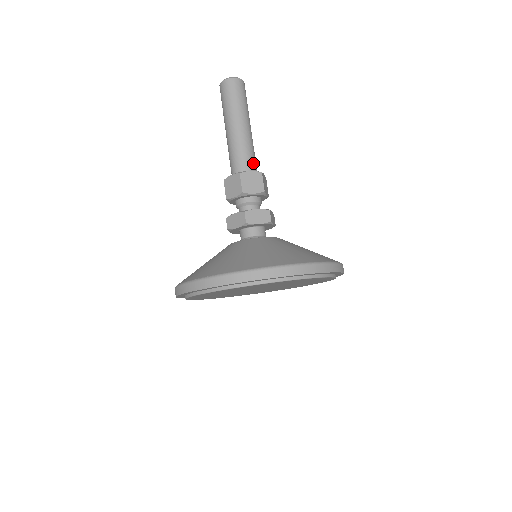
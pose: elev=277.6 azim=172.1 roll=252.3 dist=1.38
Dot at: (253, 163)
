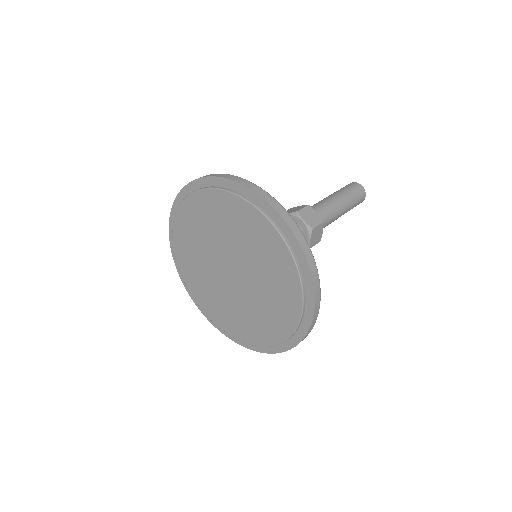
Dot at: (323, 219)
